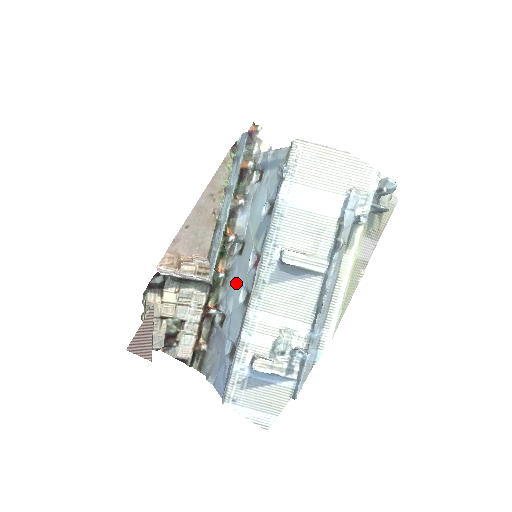
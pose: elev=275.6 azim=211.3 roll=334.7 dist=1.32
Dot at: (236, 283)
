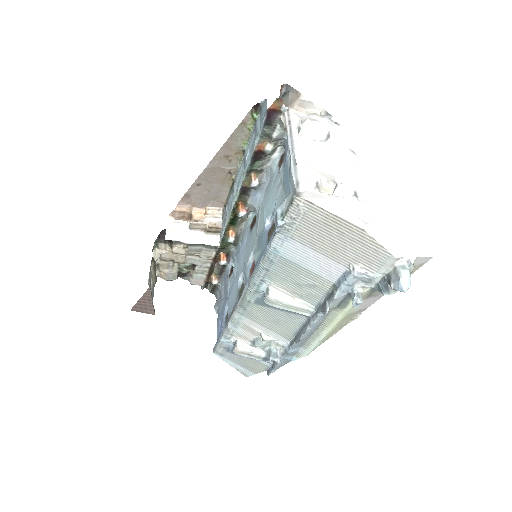
Dot at: (241, 258)
